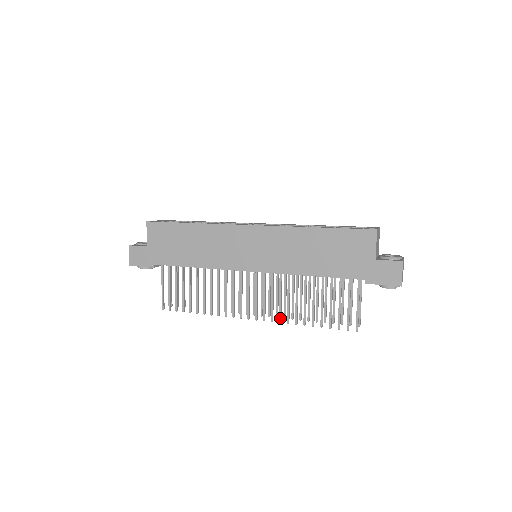
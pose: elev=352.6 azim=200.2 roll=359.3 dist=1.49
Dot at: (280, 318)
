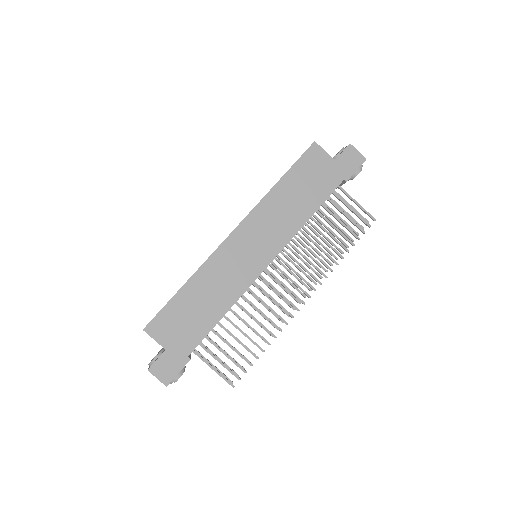
Dot at: (323, 274)
